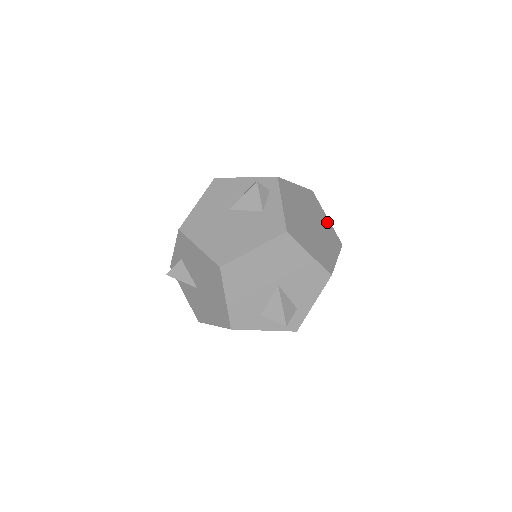
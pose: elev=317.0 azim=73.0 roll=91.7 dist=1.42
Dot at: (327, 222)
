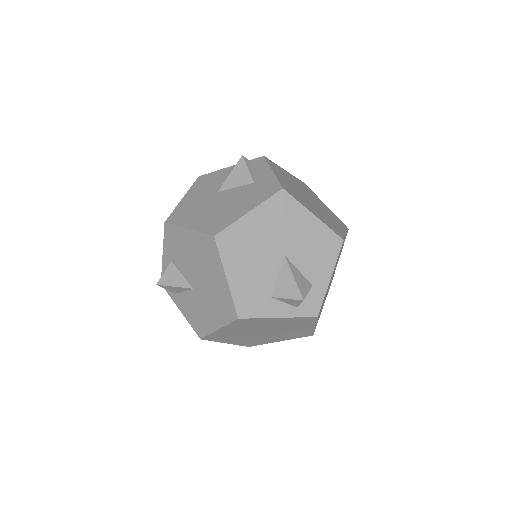
Dot at: (326, 208)
